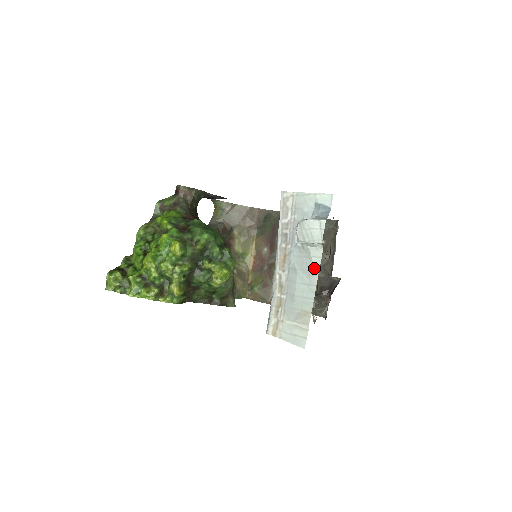
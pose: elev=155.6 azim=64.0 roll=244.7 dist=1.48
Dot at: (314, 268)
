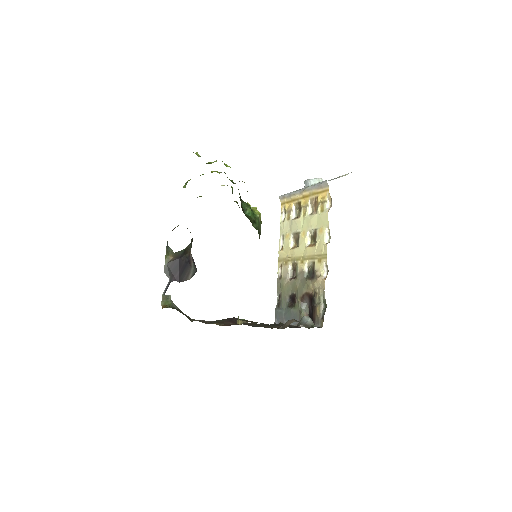
Dot at: occluded
